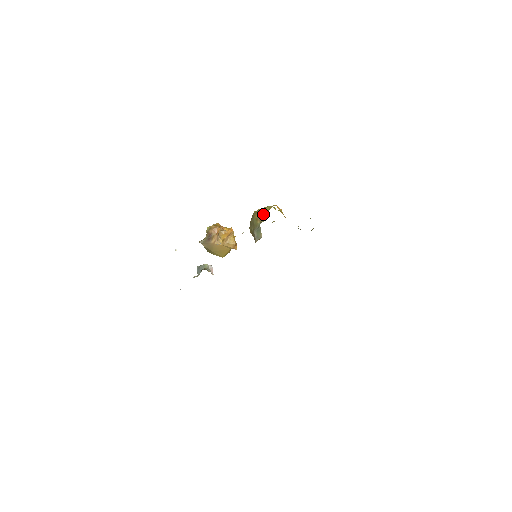
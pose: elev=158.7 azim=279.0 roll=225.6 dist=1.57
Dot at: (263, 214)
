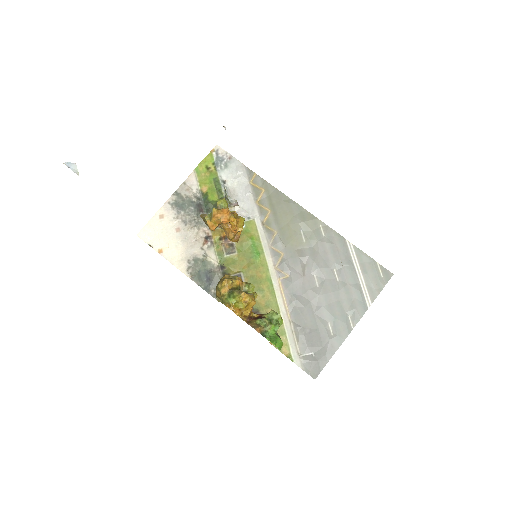
Dot at: (221, 299)
